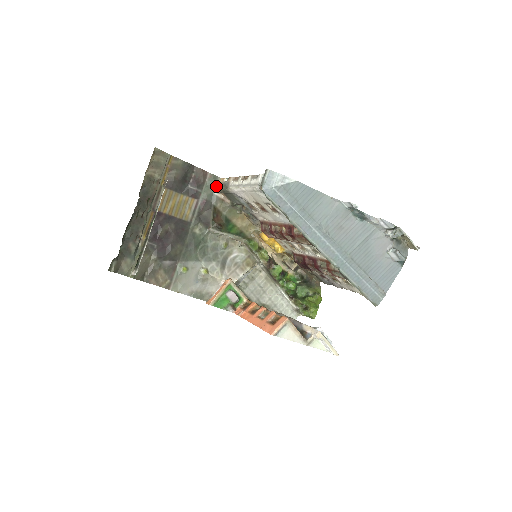
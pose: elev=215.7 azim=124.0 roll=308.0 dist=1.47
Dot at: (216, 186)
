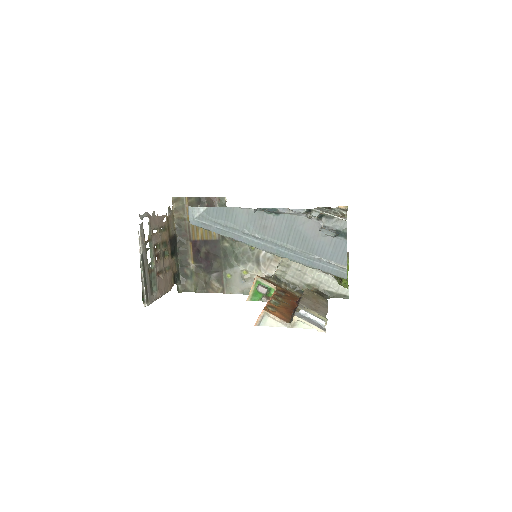
Dot at: (225, 205)
